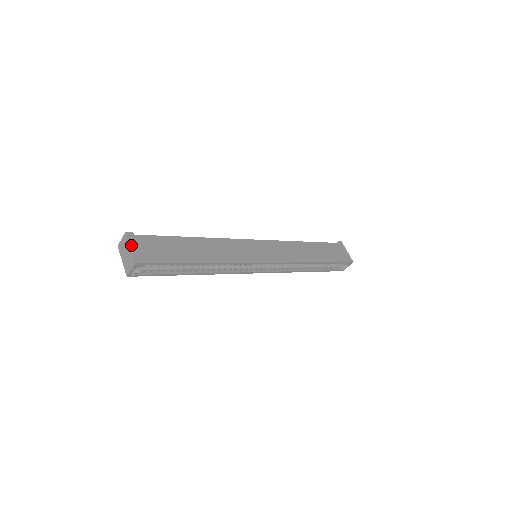
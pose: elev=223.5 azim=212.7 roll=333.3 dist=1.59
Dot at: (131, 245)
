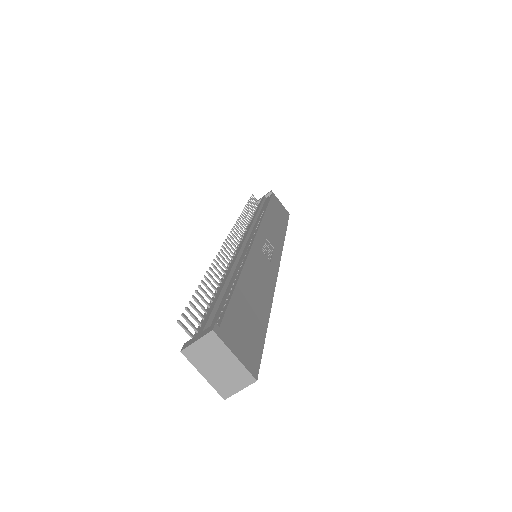
Dot at: (233, 351)
